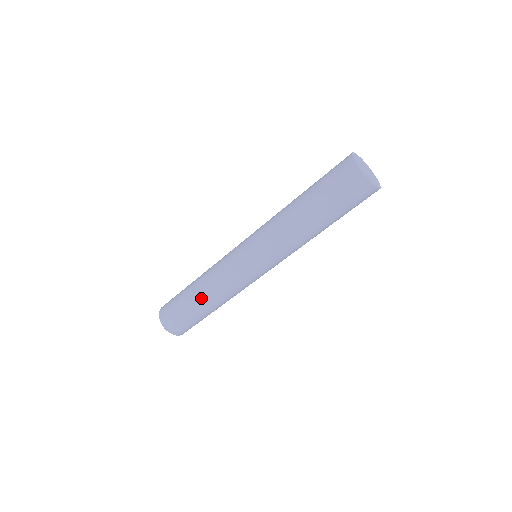
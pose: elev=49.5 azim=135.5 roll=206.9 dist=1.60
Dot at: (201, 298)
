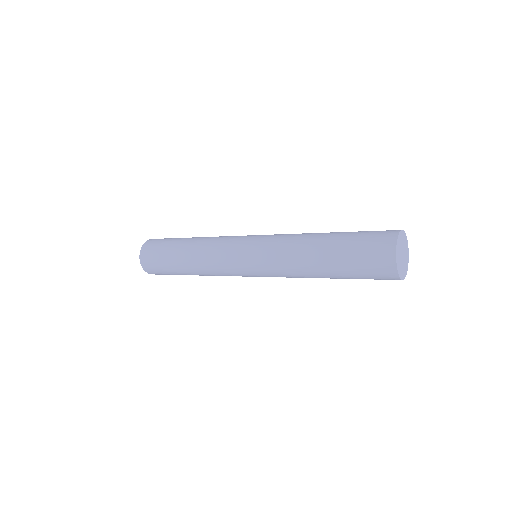
Dot at: (185, 258)
